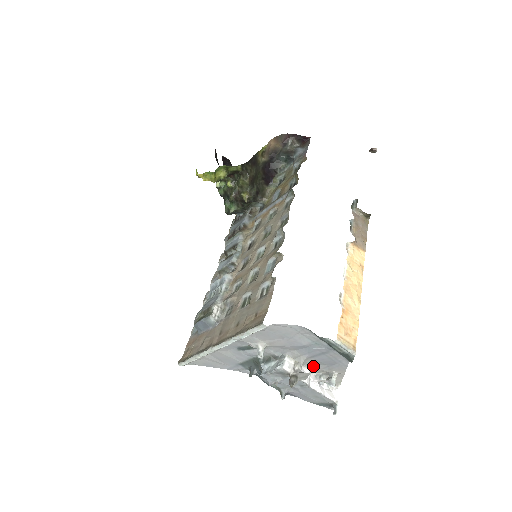
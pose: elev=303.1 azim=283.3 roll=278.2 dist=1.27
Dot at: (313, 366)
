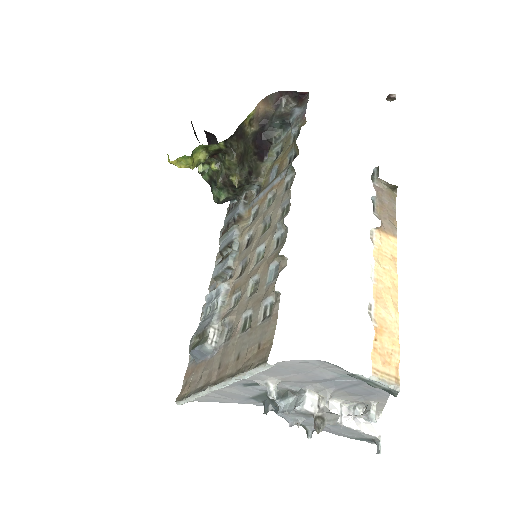
Dot at: (344, 397)
